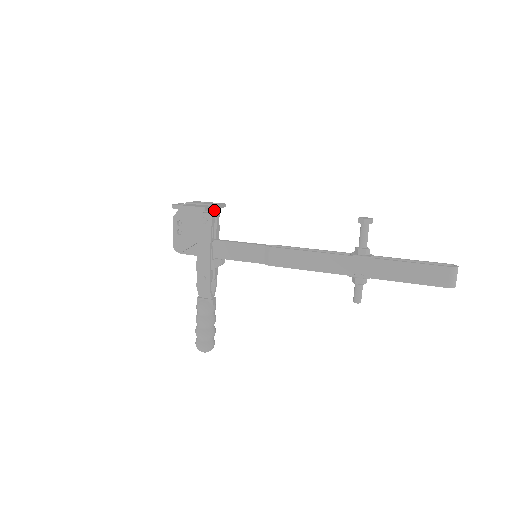
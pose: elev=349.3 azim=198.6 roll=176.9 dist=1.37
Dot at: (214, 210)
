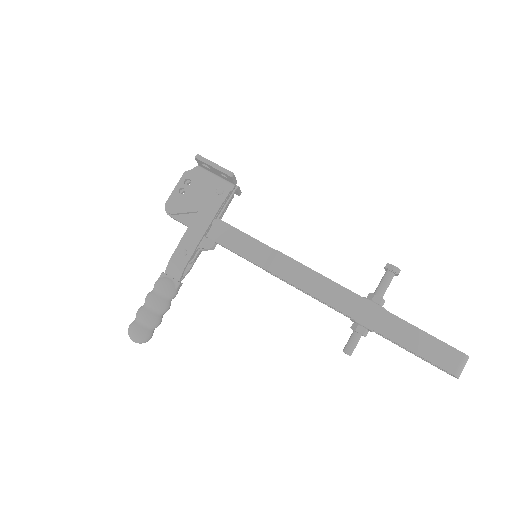
Dot at: occluded
